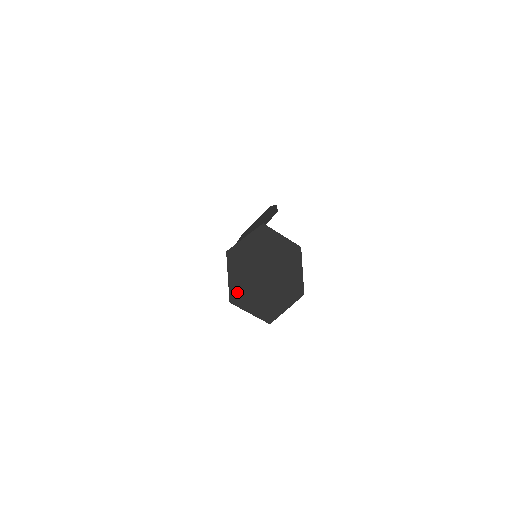
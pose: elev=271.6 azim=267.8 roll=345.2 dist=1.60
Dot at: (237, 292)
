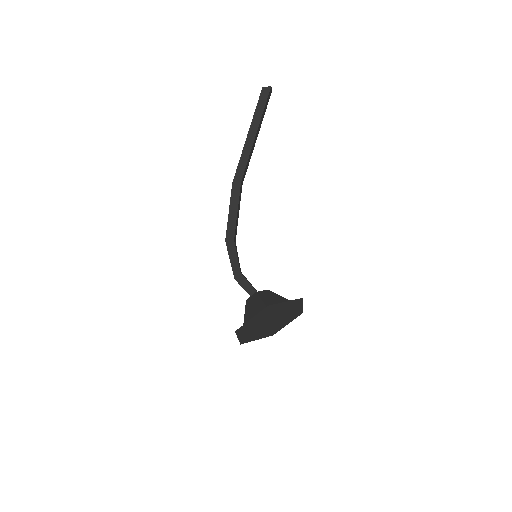
Dot at: (246, 339)
